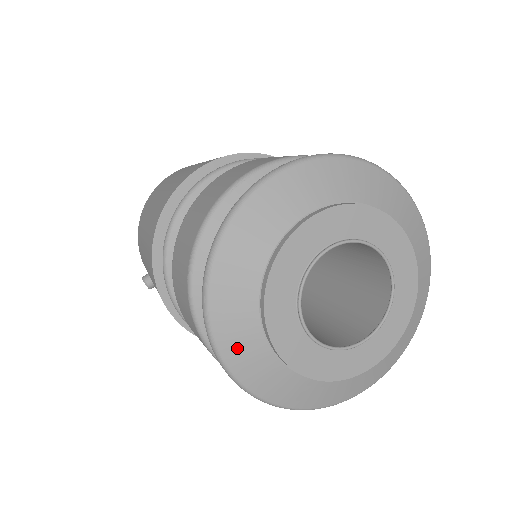
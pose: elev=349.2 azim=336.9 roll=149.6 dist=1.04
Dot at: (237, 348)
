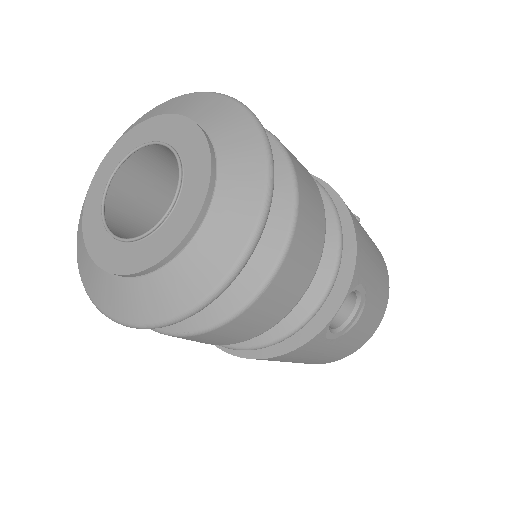
Dot at: (92, 284)
